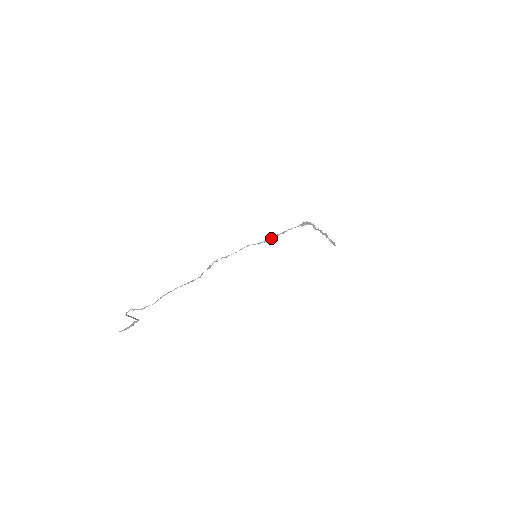
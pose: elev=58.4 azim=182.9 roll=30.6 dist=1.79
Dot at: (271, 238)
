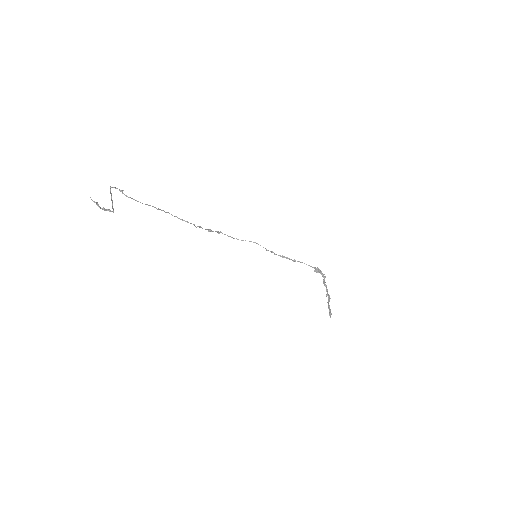
Dot at: (280, 255)
